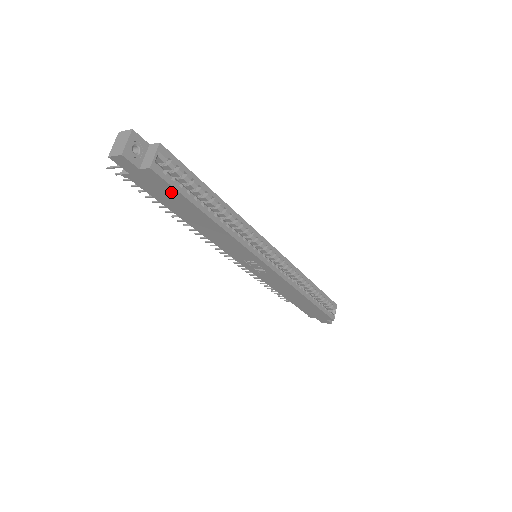
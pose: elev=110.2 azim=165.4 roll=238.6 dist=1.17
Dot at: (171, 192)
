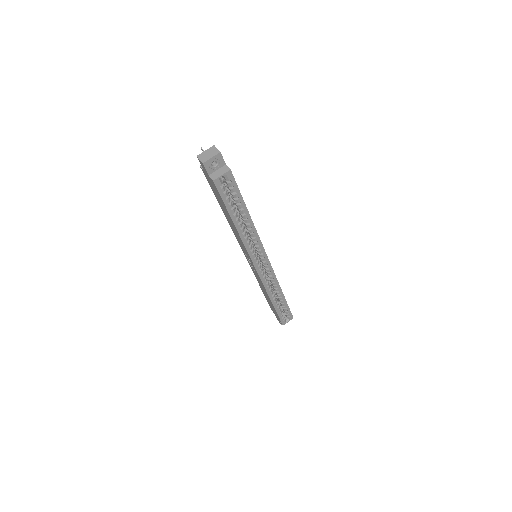
Dot at: (220, 197)
